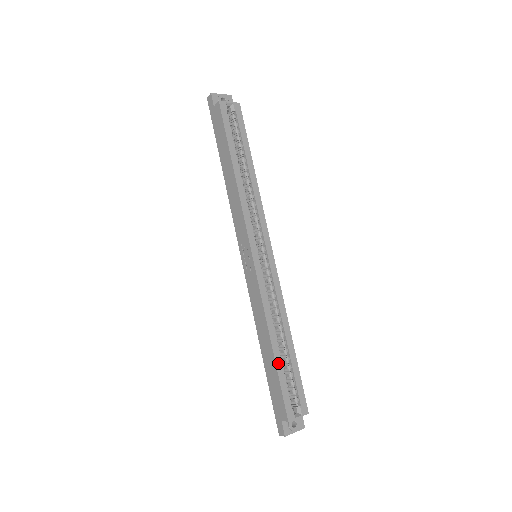
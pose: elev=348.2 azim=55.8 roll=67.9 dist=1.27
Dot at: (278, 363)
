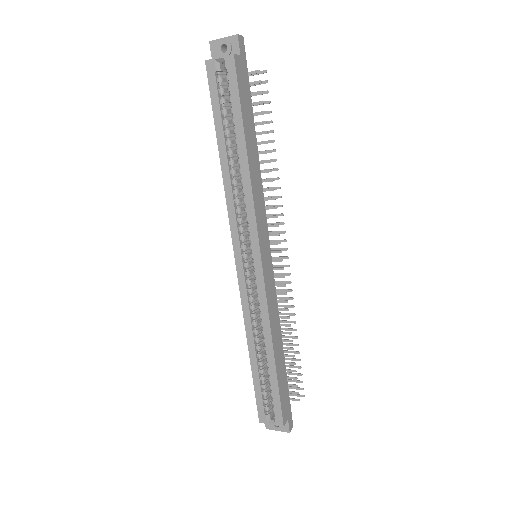
Dot at: (254, 372)
